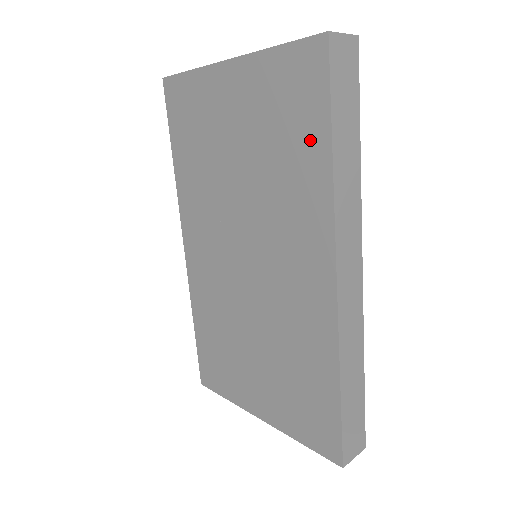
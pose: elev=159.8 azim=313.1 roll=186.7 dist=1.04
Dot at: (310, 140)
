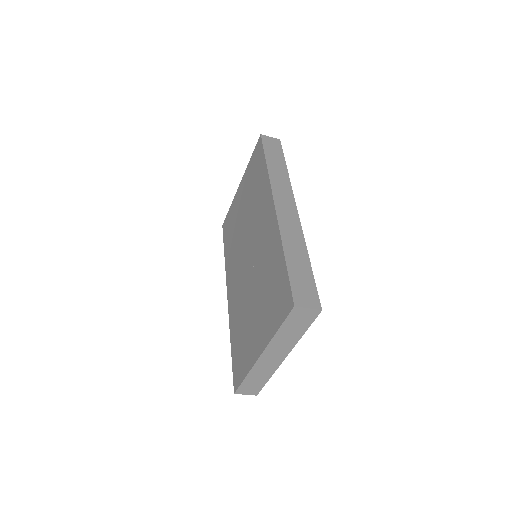
Dot at: (261, 169)
